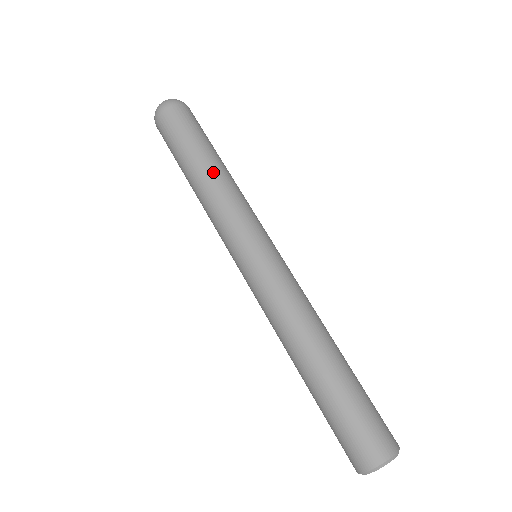
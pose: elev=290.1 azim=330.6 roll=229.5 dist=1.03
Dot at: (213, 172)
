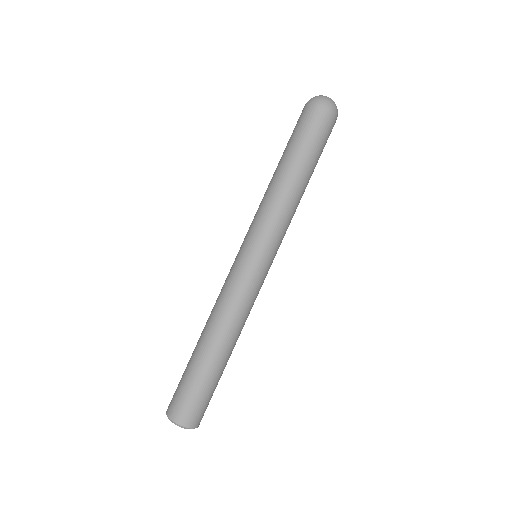
Dot at: (295, 184)
